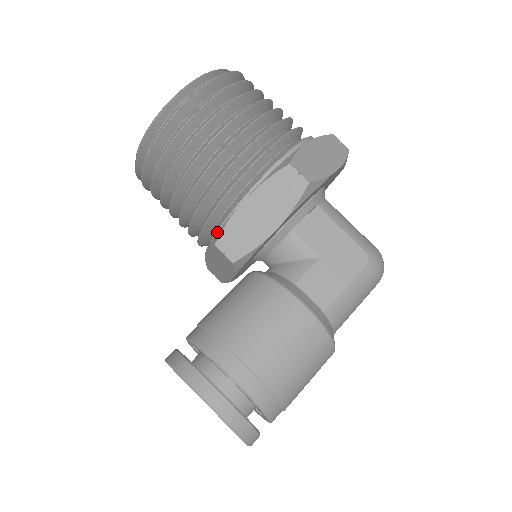
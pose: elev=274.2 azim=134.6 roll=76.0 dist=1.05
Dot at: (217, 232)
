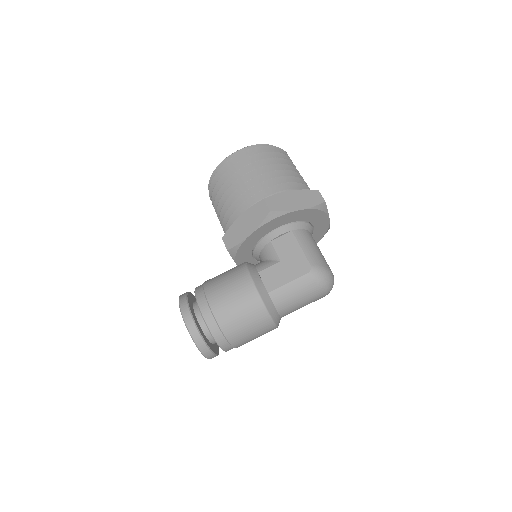
Dot at: occluded
